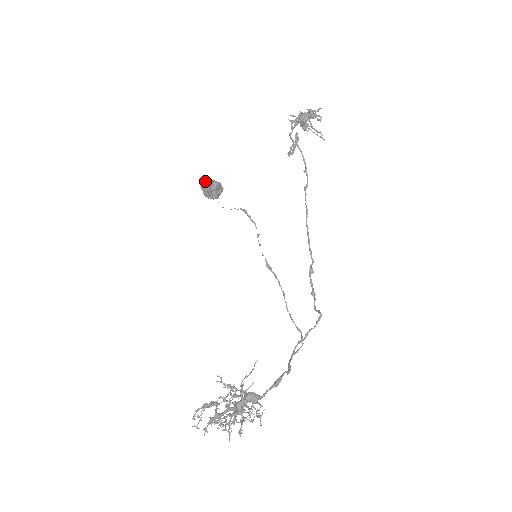
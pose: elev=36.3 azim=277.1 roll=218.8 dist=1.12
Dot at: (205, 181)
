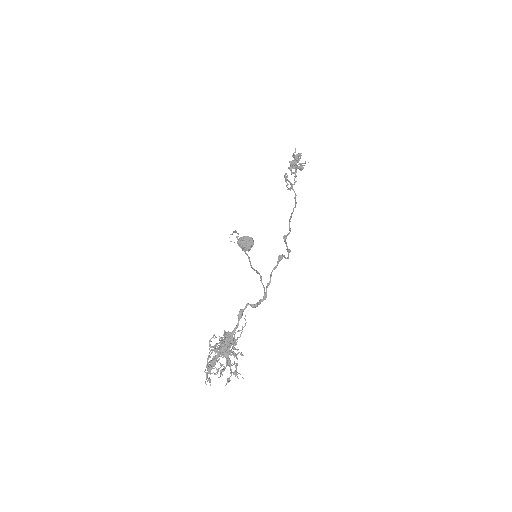
Dot at: occluded
